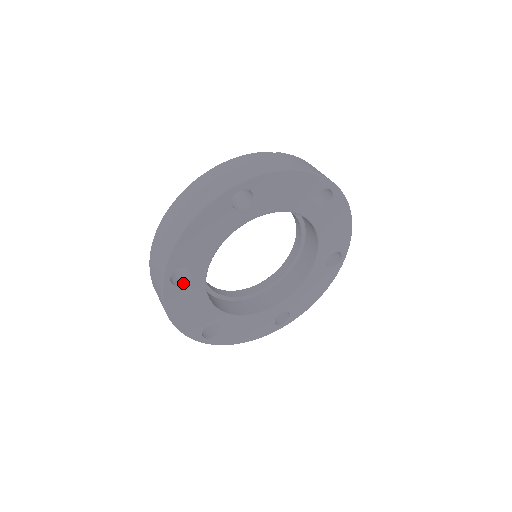
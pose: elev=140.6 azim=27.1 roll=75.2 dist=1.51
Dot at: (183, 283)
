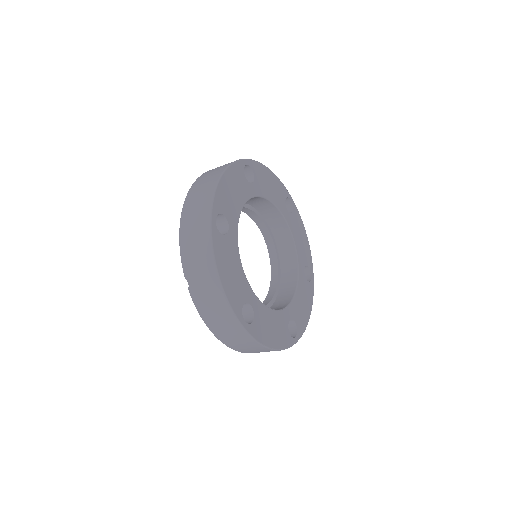
Dot at: (245, 178)
